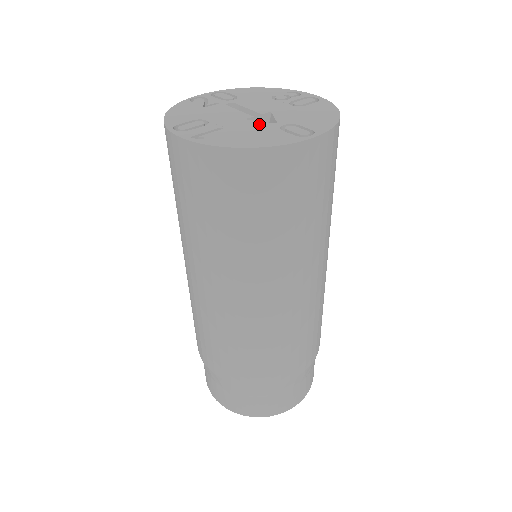
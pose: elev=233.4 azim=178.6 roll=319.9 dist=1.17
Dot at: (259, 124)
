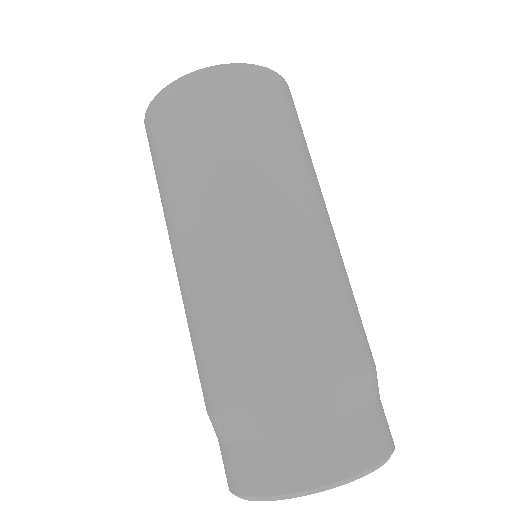
Dot at: occluded
